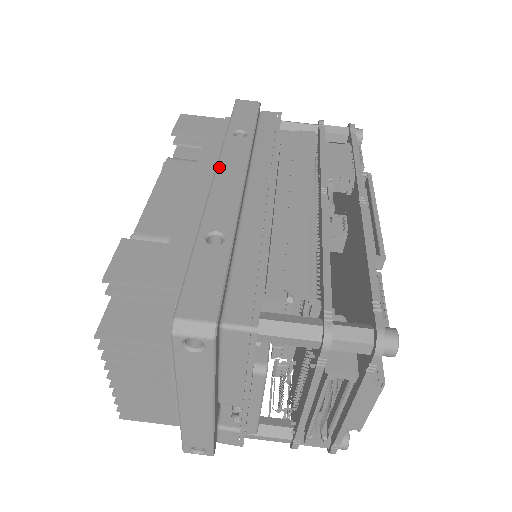
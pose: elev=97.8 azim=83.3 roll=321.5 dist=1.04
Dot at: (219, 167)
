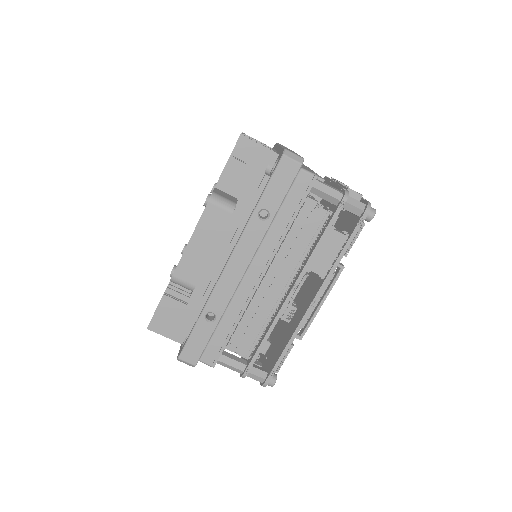
Dot at: (233, 254)
